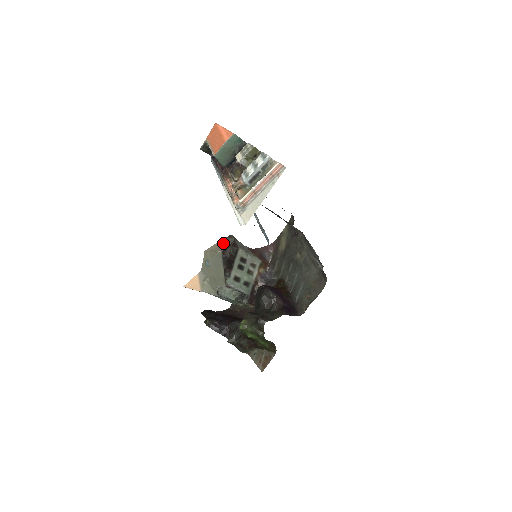
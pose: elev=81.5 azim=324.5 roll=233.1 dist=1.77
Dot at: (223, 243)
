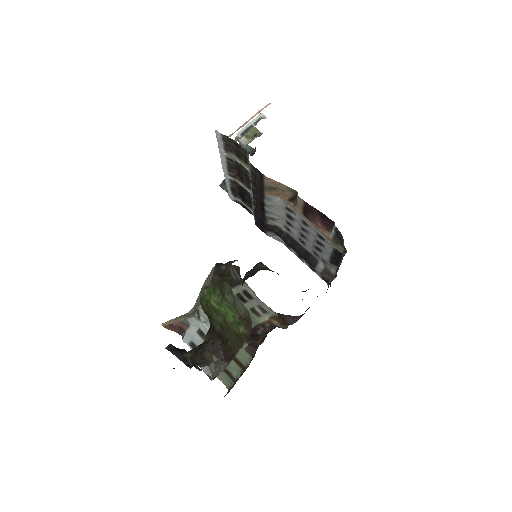
Dot at: occluded
